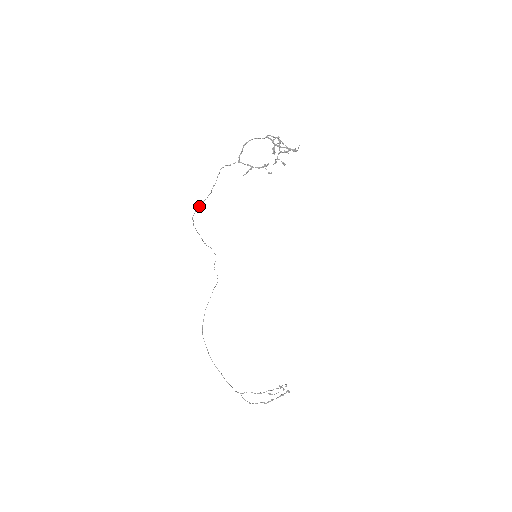
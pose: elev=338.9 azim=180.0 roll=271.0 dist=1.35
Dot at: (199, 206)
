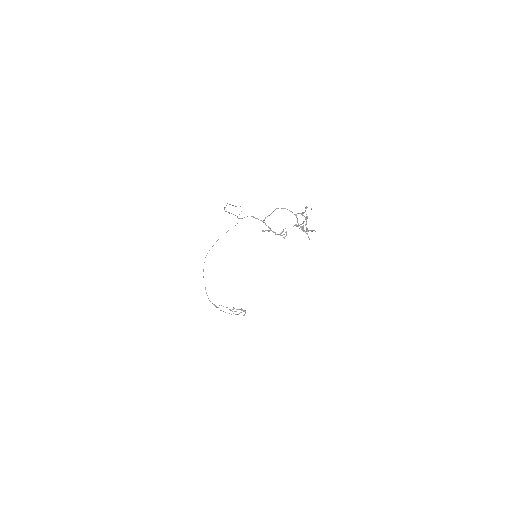
Dot at: (229, 212)
